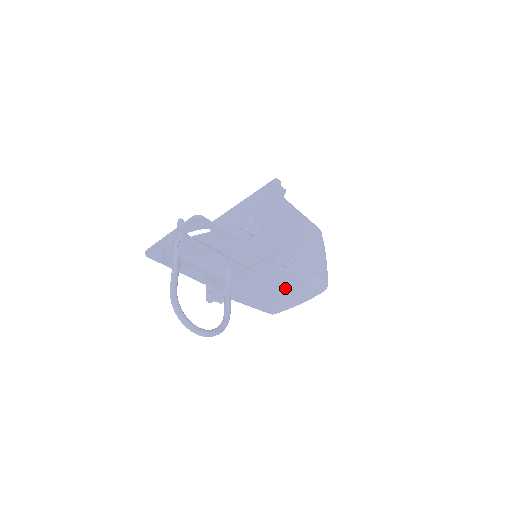
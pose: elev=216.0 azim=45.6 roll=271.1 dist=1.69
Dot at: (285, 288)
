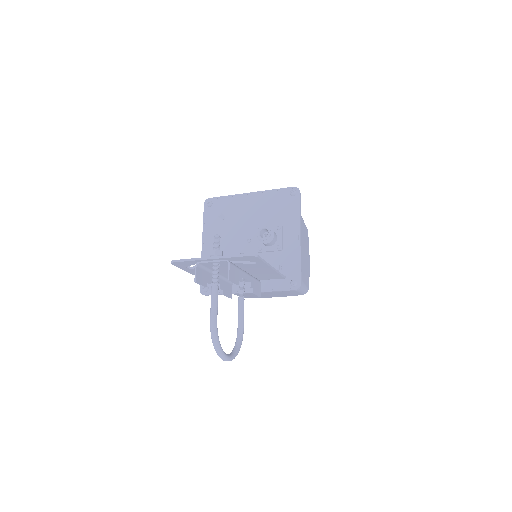
Dot at: (277, 292)
